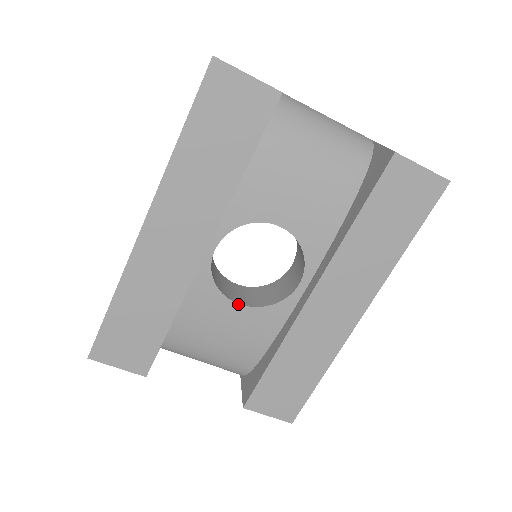
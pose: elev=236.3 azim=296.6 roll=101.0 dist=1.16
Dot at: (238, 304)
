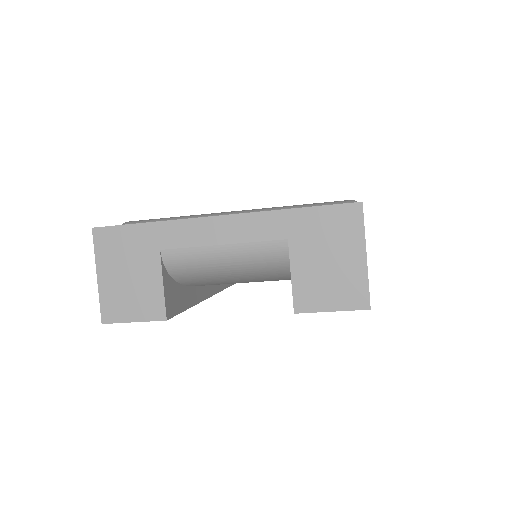
Dot at: occluded
